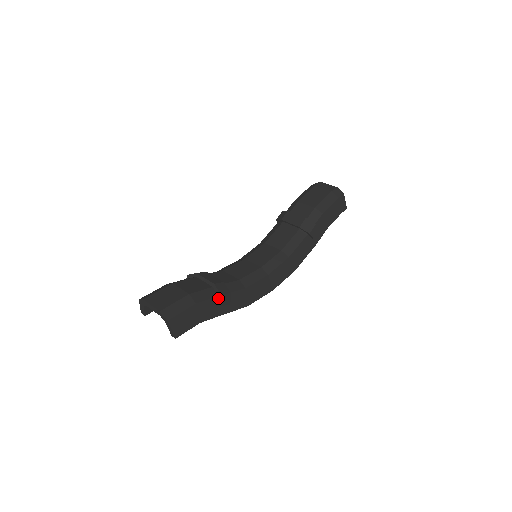
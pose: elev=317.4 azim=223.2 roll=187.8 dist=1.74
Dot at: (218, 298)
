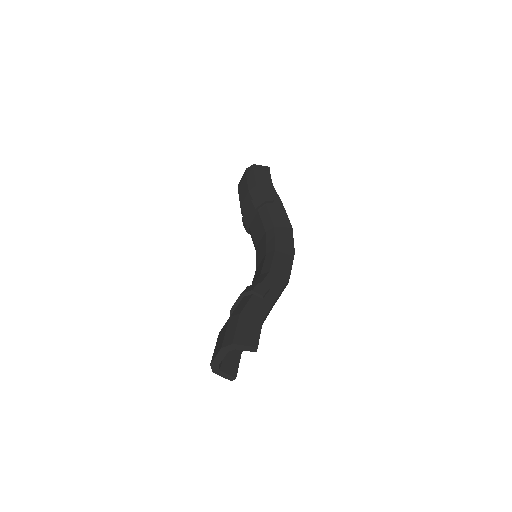
Dot at: (255, 295)
